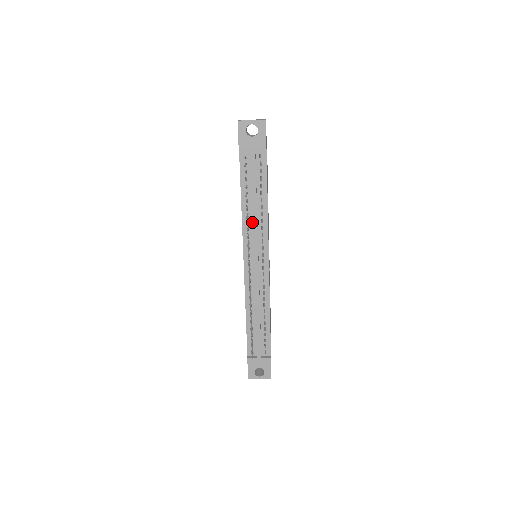
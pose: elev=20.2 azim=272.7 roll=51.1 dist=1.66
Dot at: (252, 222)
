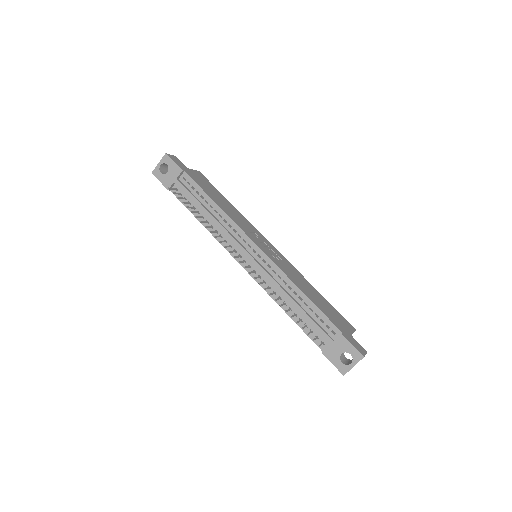
Dot at: (217, 228)
